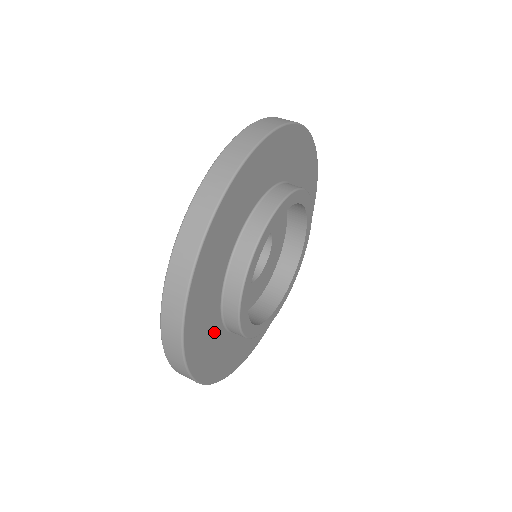
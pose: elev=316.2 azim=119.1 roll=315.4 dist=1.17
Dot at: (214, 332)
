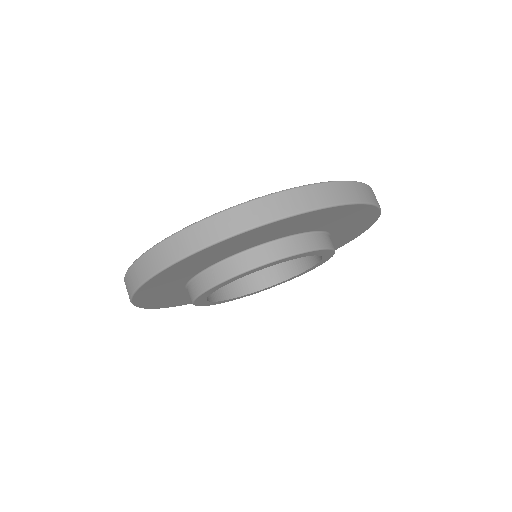
Dot at: occluded
